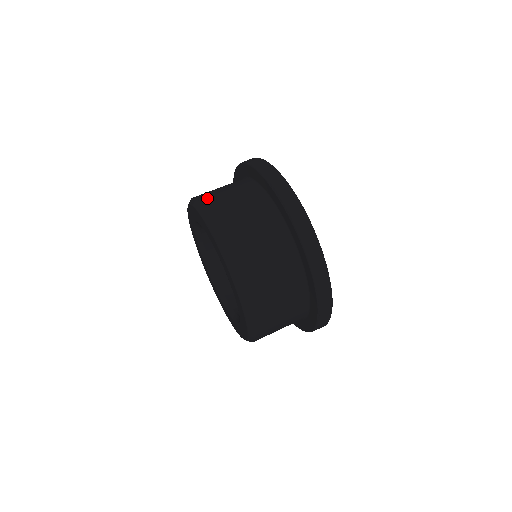
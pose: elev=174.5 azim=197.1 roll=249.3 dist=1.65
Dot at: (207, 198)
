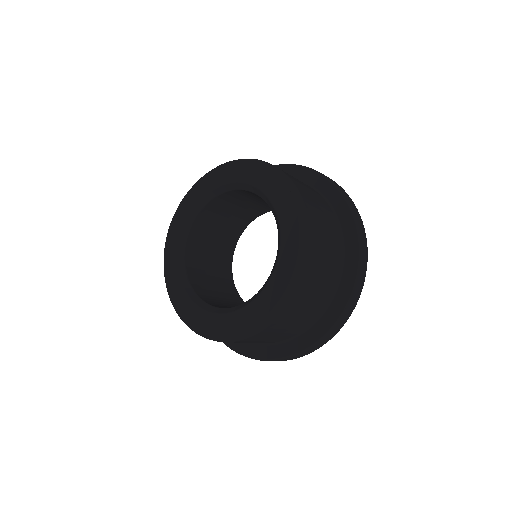
Dot at: occluded
